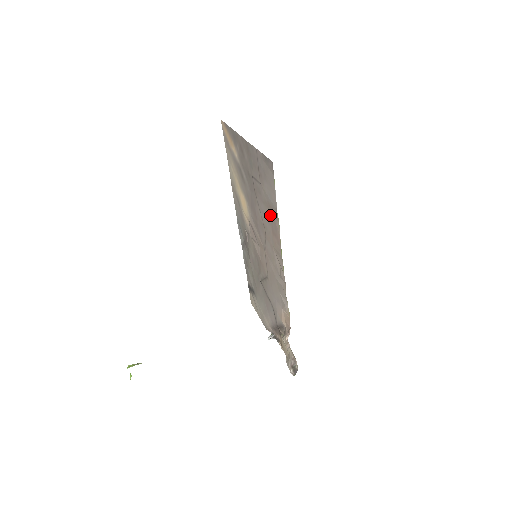
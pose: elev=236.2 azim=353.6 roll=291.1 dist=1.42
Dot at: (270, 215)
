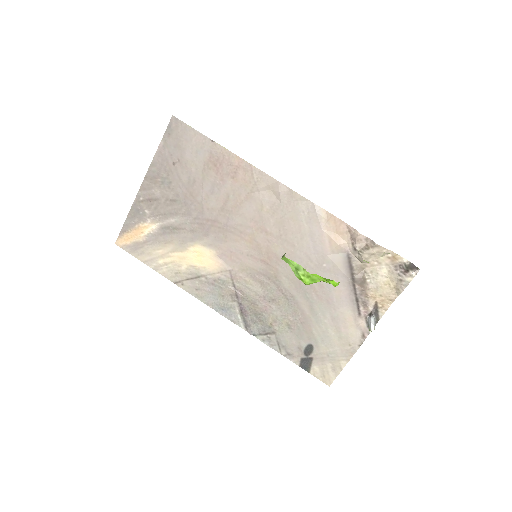
Dot at: (216, 169)
